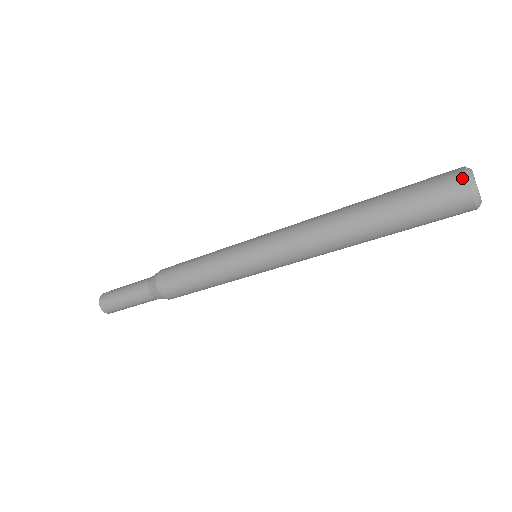
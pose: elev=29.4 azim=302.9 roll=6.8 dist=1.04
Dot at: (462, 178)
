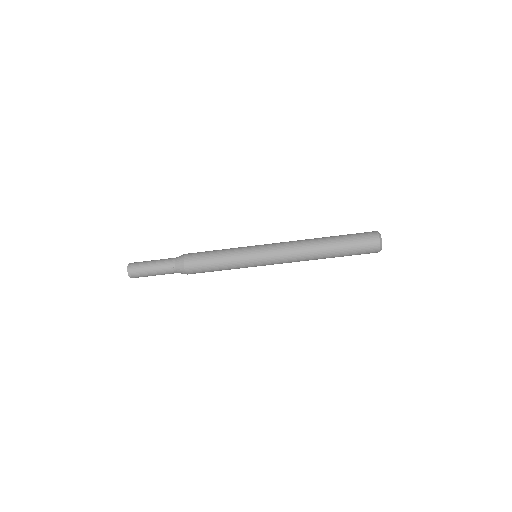
Dot at: (374, 231)
